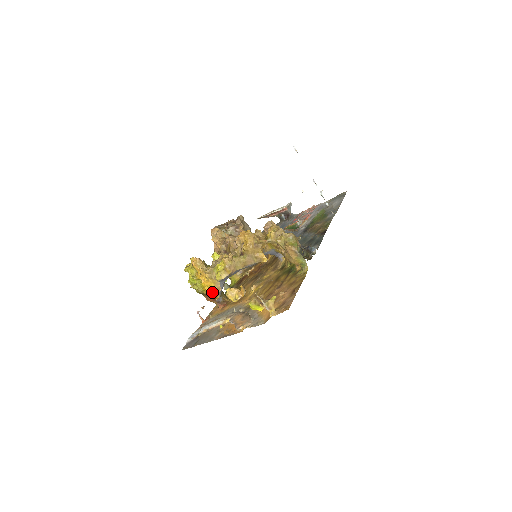
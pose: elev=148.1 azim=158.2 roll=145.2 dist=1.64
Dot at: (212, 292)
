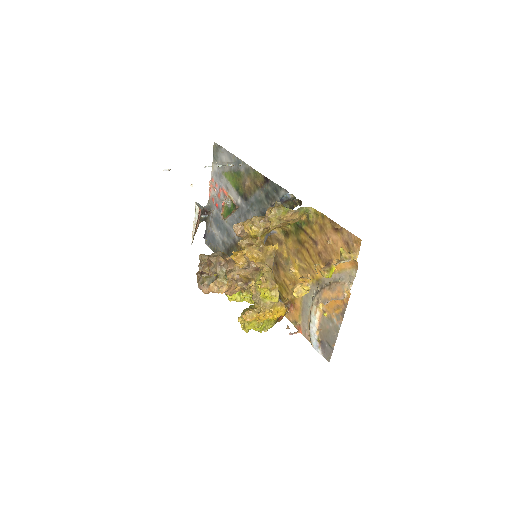
Dot at: (281, 312)
